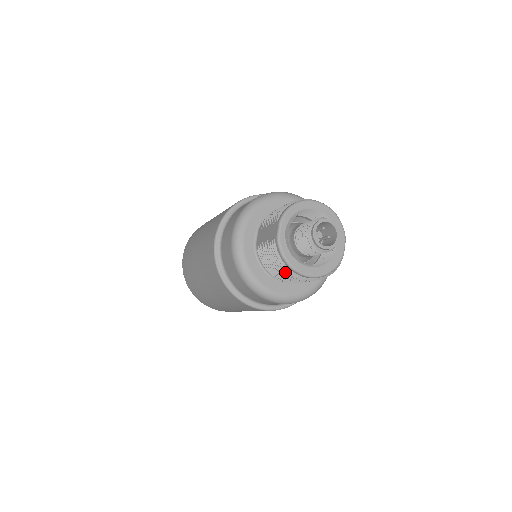
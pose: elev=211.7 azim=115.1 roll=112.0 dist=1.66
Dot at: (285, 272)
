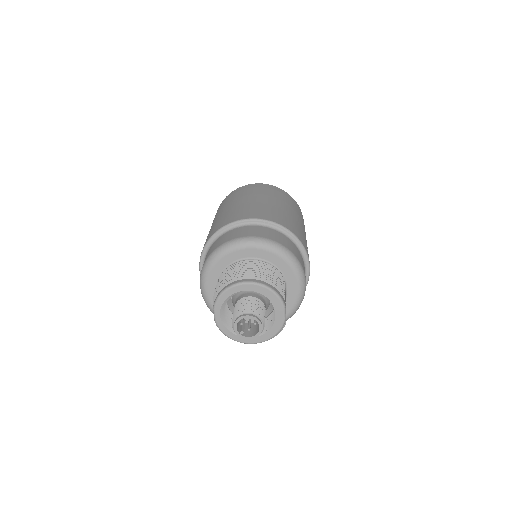
Dot at: occluded
